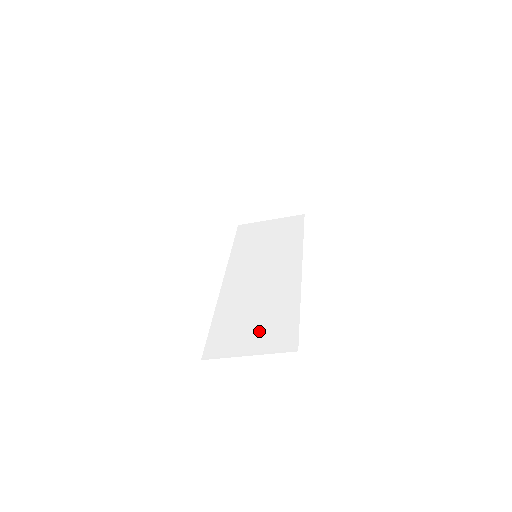
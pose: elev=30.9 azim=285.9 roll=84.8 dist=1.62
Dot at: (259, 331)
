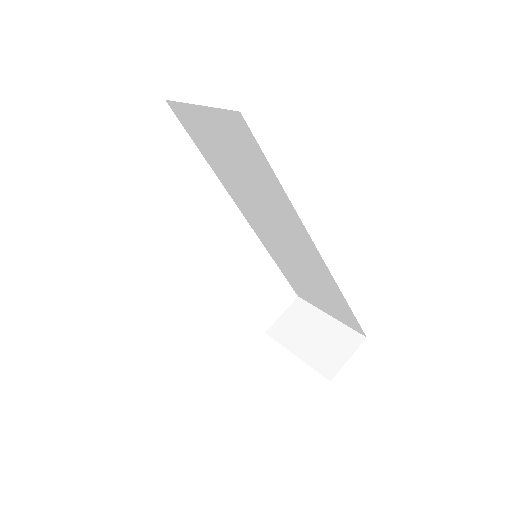
Dot at: (324, 301)
